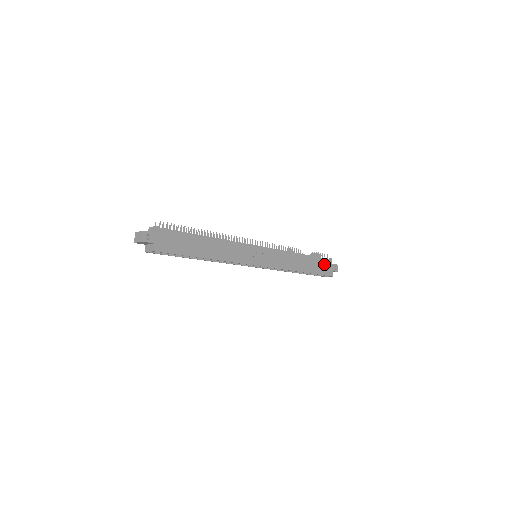
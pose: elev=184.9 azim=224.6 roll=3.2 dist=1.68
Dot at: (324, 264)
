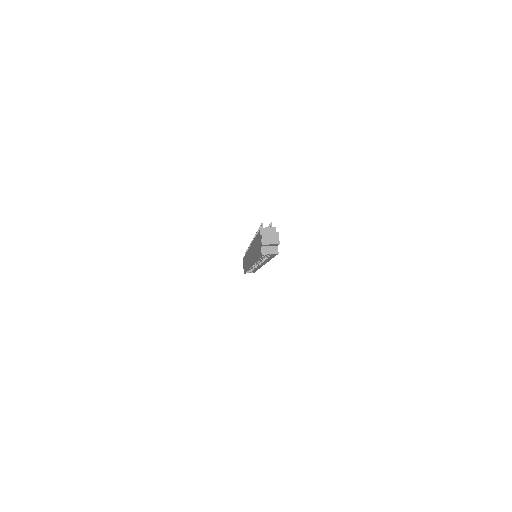
Dot at: occluded
